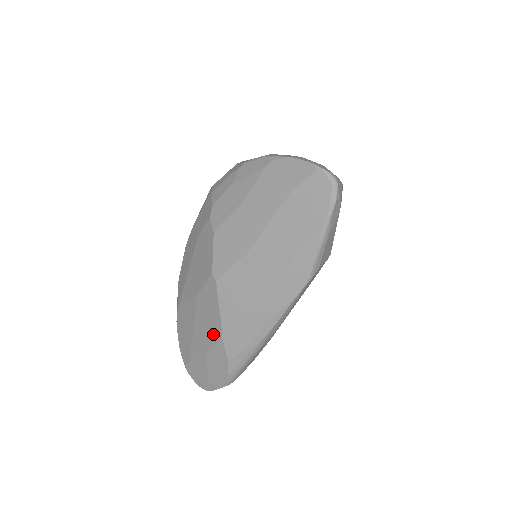
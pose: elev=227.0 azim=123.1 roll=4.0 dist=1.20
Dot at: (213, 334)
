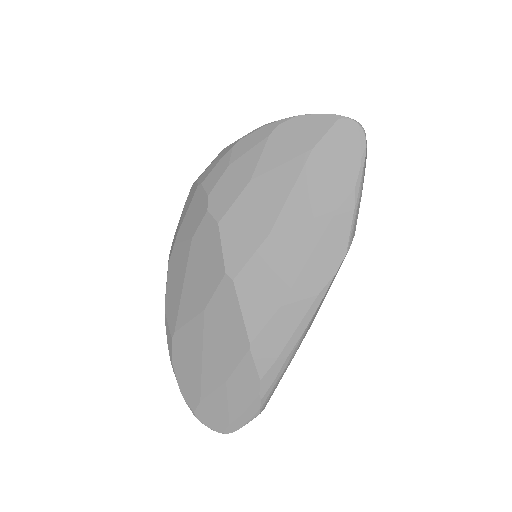
Dot at: (235, 350)
